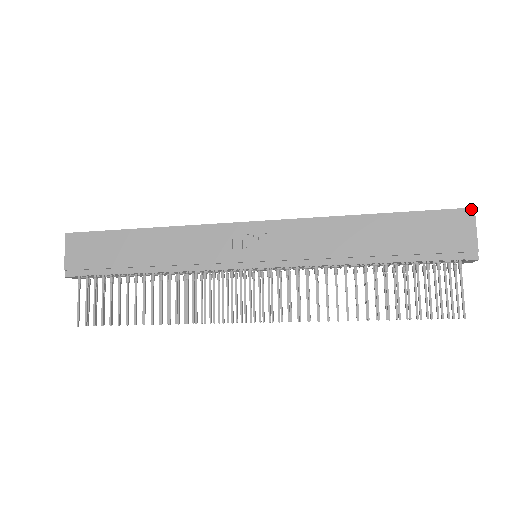
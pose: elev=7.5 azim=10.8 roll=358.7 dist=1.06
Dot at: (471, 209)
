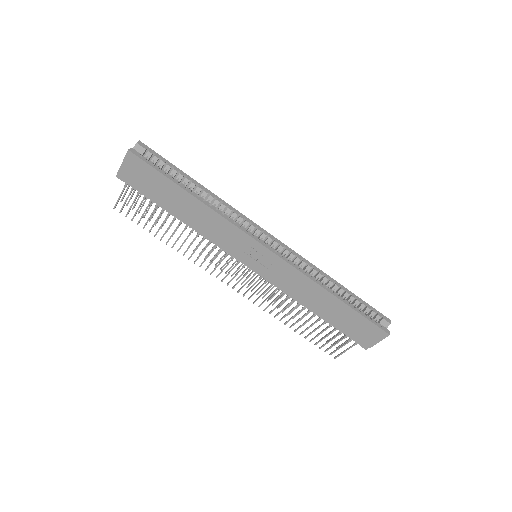
Dot at: (388, 334)
